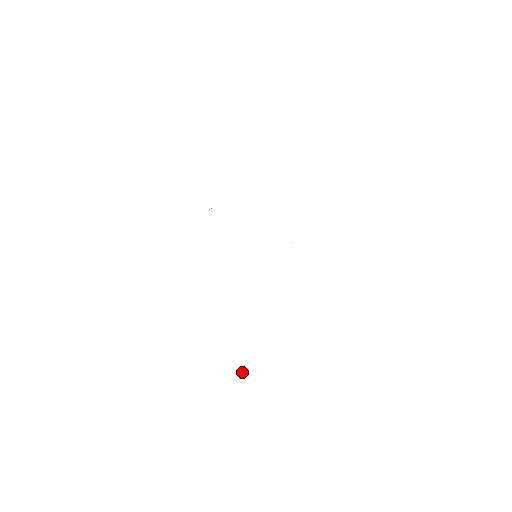
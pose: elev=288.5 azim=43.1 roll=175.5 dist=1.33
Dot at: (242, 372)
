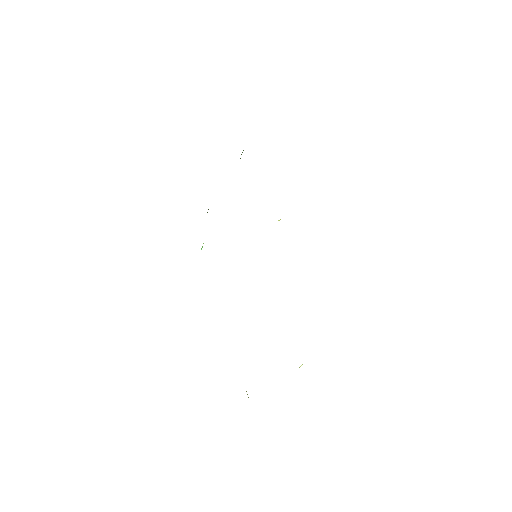
Dot at: (301, 365)
